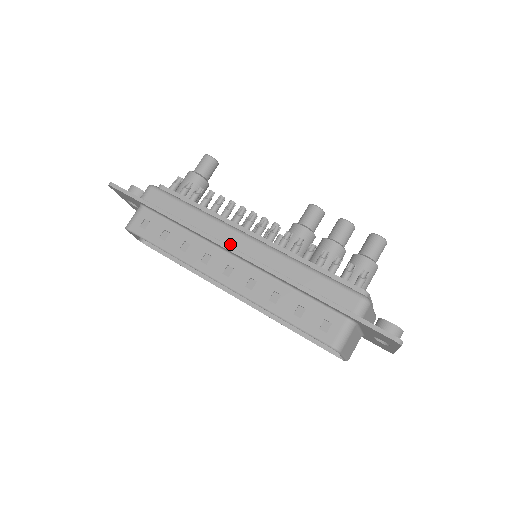
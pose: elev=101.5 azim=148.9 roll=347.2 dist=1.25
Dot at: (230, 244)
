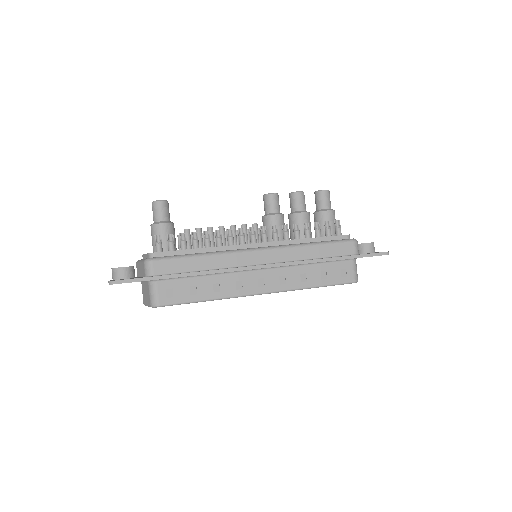
Dot at: (250, 264)
